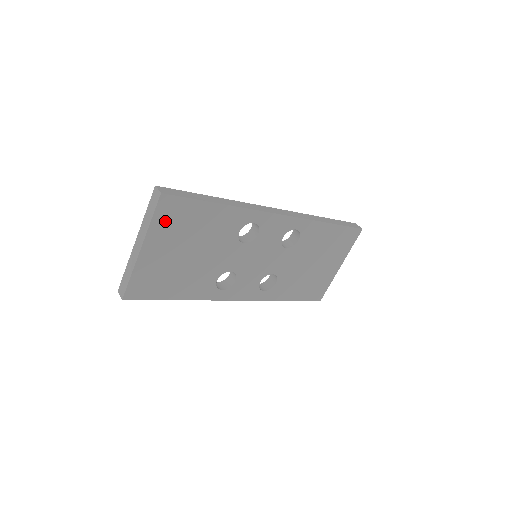
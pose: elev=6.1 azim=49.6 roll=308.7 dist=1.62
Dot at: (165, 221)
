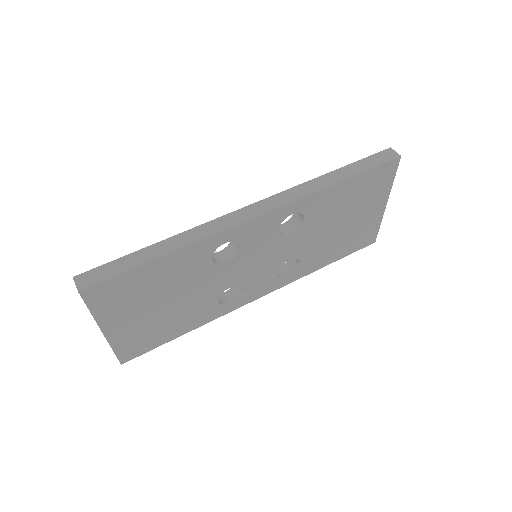
Dot at: (108, 304)
